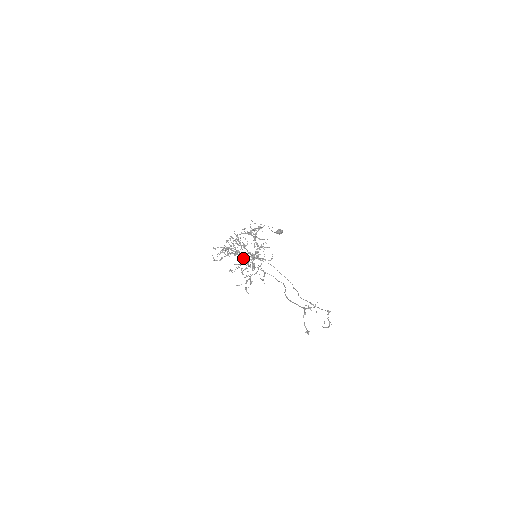
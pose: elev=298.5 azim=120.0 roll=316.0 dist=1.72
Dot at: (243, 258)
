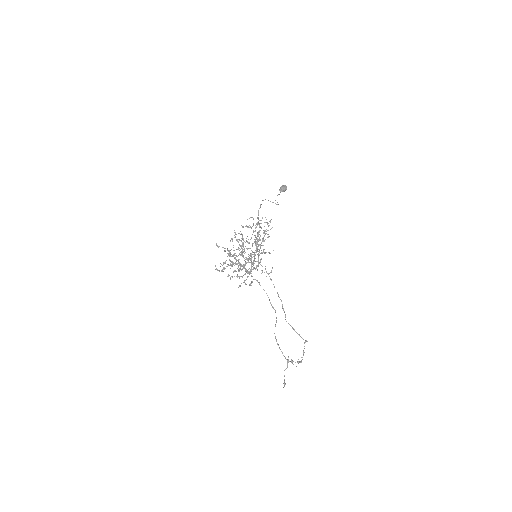
Dot at: (244, 267)
